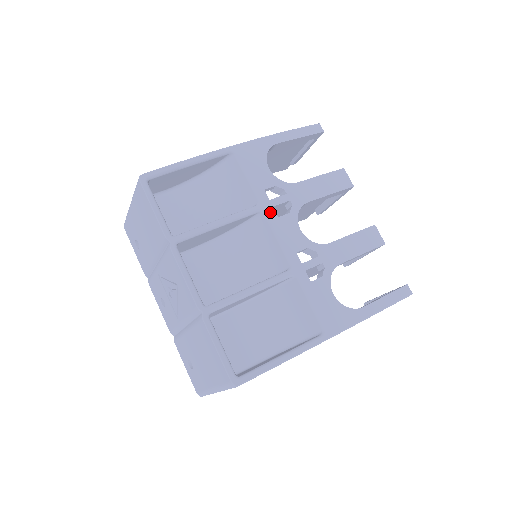
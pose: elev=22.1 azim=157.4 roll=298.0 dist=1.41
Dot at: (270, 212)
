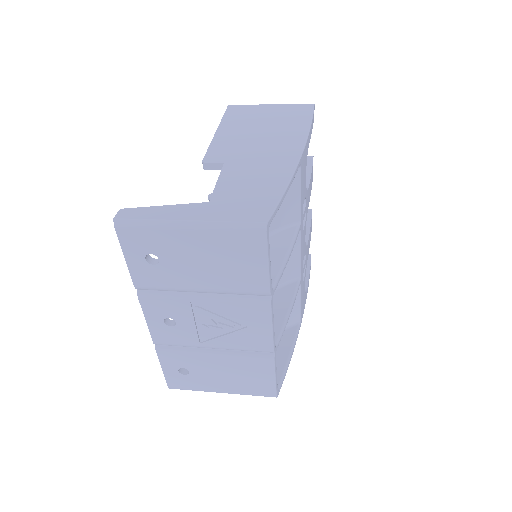
Dot at: (302, 229)
